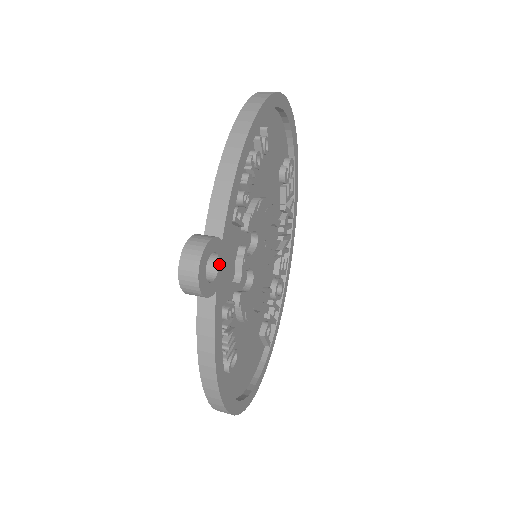
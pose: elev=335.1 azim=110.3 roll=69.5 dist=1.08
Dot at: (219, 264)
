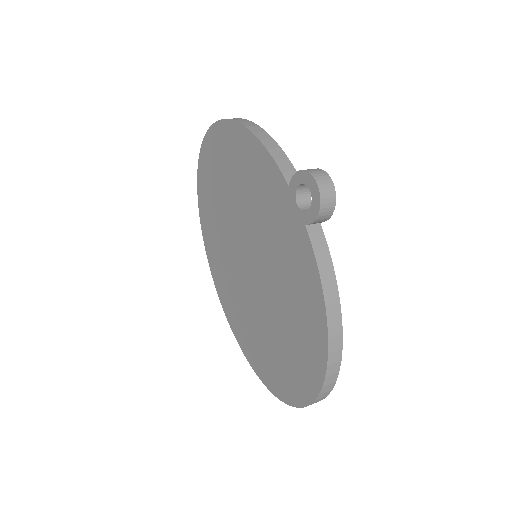
Dot at: (311, 201)
